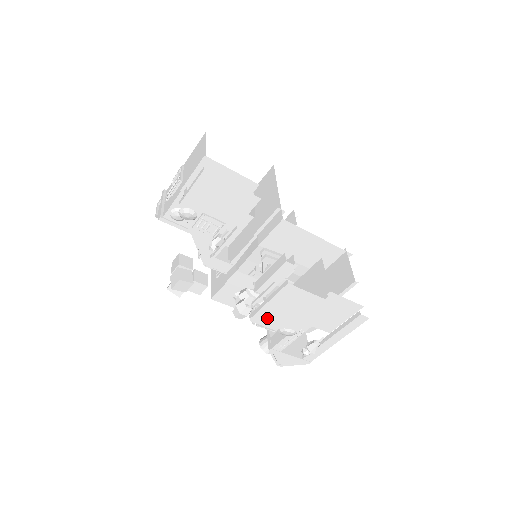
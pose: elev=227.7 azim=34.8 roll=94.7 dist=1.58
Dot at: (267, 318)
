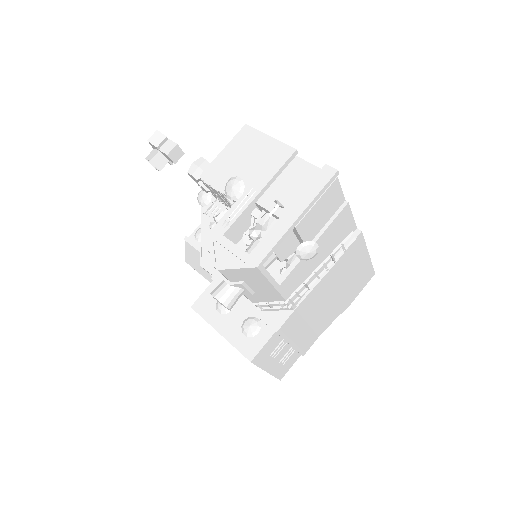
Dot at: (218, 173)
